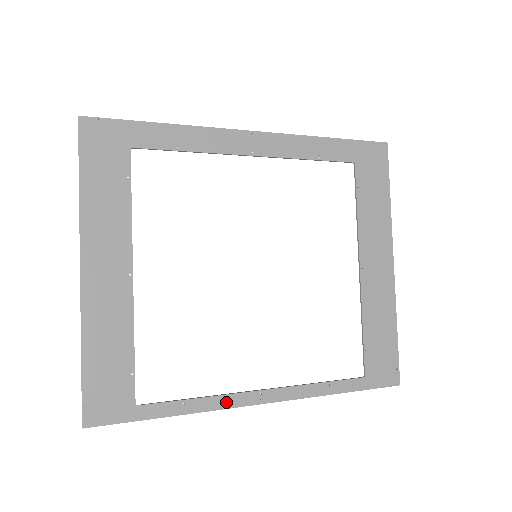
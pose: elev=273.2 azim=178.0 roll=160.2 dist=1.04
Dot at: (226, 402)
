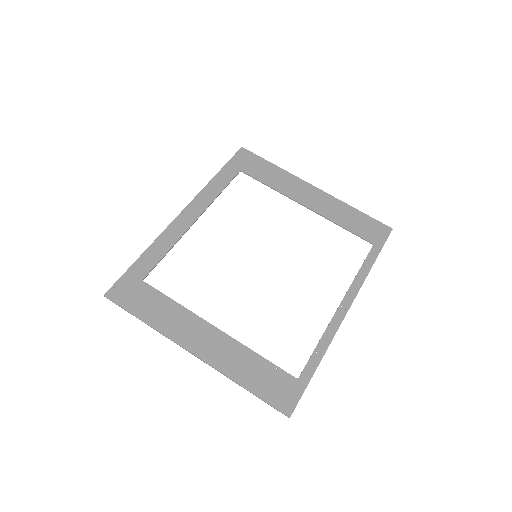
Dot at: (333, 329)
